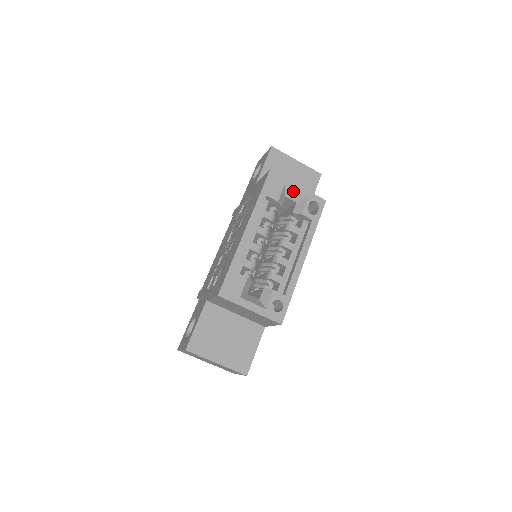
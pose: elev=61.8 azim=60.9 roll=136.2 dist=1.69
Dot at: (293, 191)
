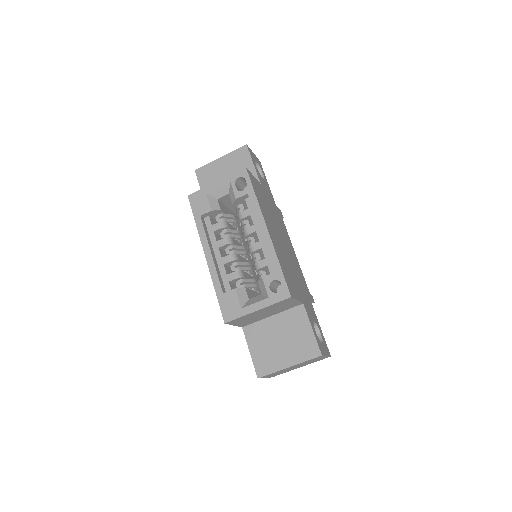
Dot at: (216, 190)
